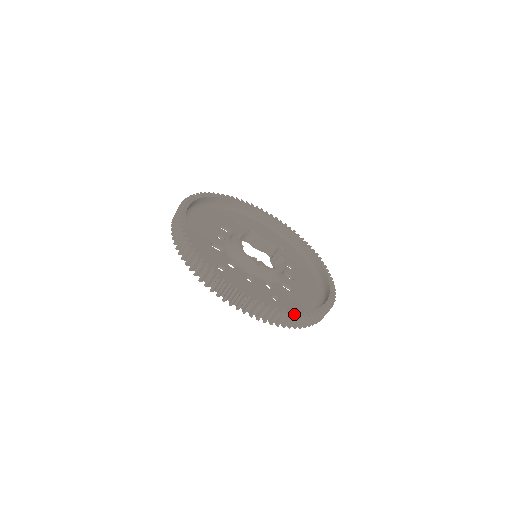
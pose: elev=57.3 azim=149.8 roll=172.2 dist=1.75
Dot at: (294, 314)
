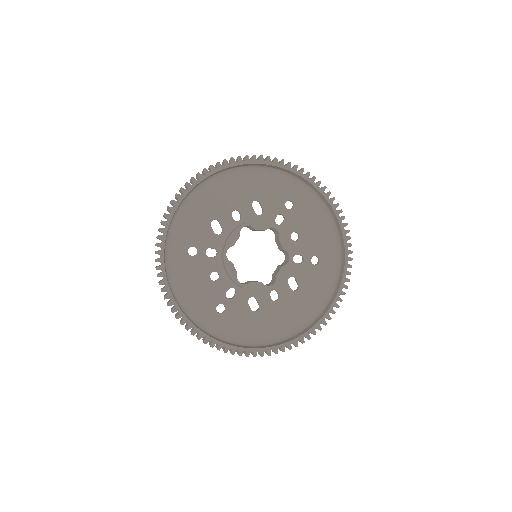
Dot at: (205, 338)
